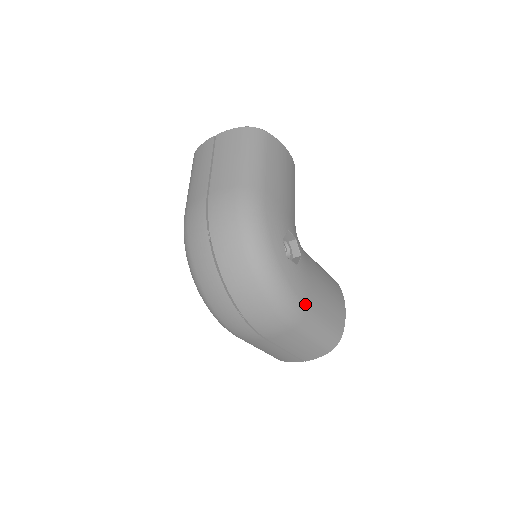
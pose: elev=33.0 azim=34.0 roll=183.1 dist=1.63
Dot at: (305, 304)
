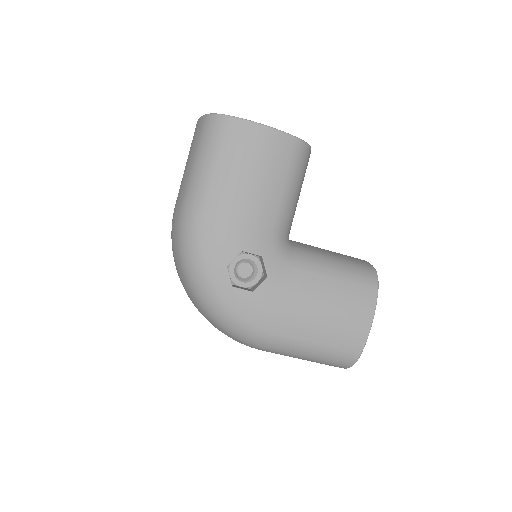
Dot at: (269, 332)
